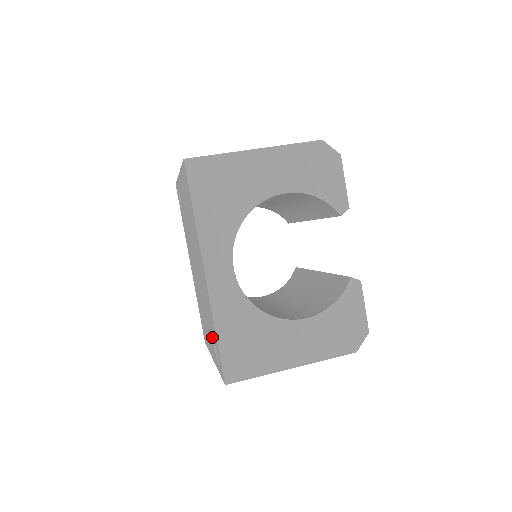
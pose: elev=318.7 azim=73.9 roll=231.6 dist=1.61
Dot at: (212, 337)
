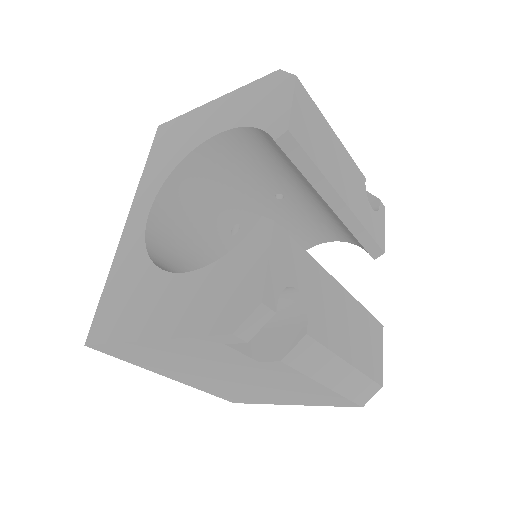
Dot at: occluded
